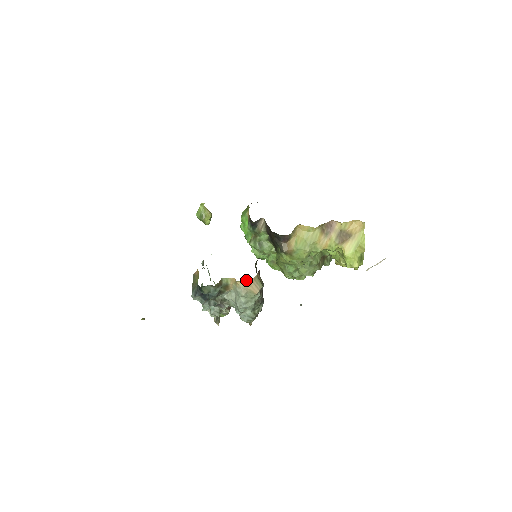
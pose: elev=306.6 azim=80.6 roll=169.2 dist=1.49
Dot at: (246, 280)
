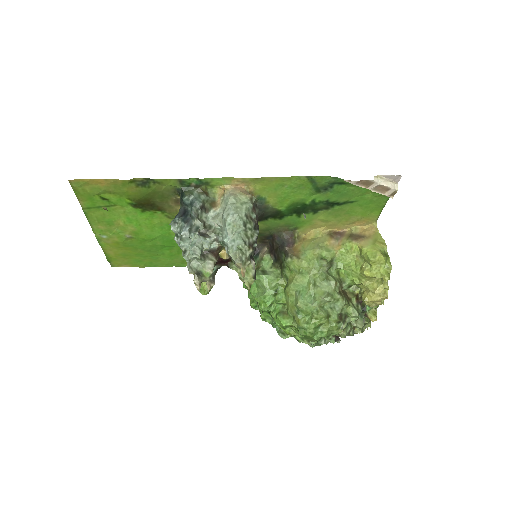
Dot at: (236, 186)
